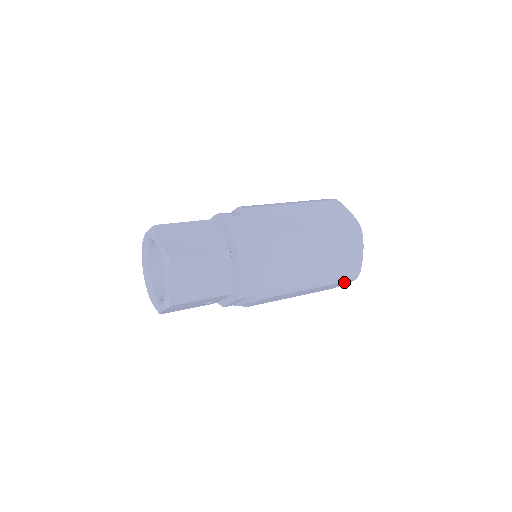
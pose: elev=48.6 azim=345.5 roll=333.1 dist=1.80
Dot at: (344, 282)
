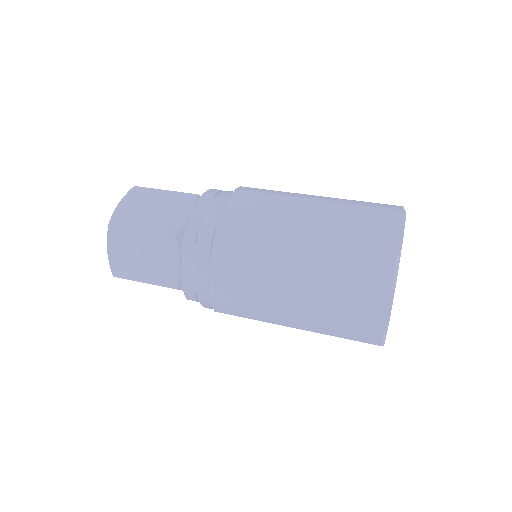
Dot at: (360, 341)
